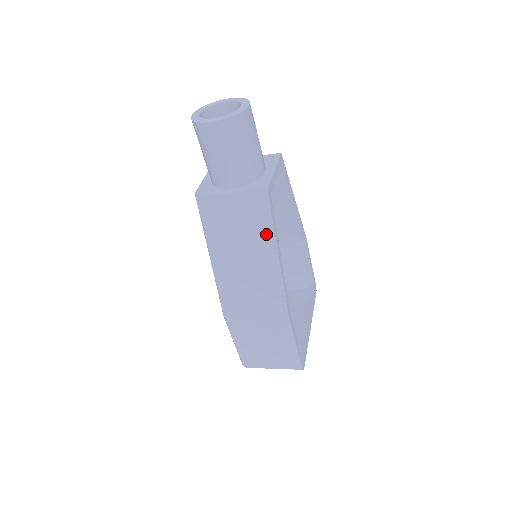
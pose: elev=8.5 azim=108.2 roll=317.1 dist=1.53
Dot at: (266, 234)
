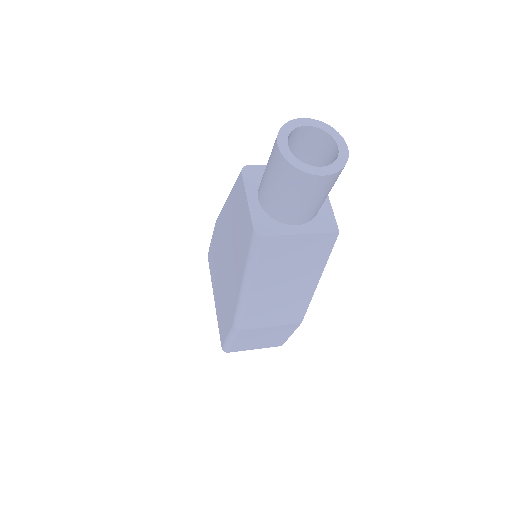
Dot at: (317, 266)
